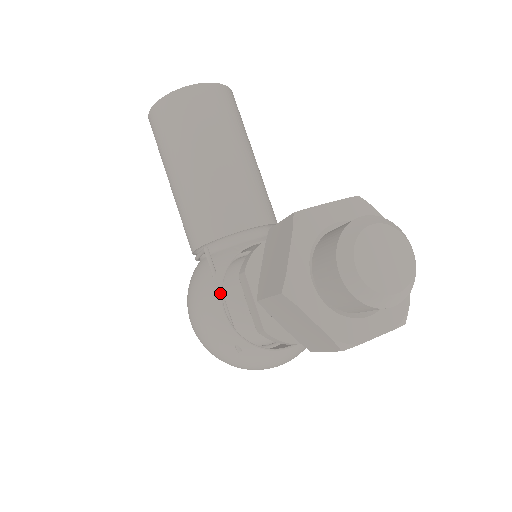
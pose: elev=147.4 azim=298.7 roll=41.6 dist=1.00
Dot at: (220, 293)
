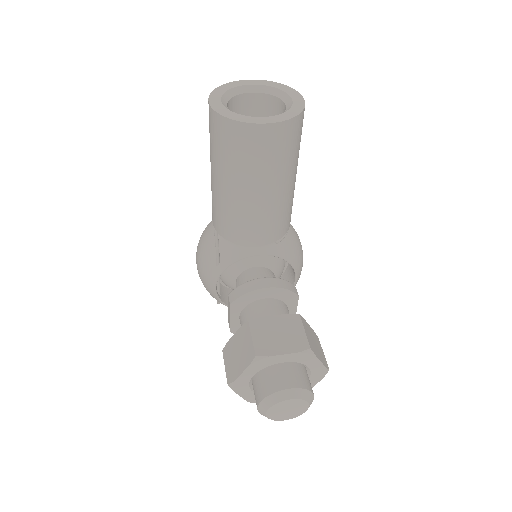
Dot at: (216, 280)
